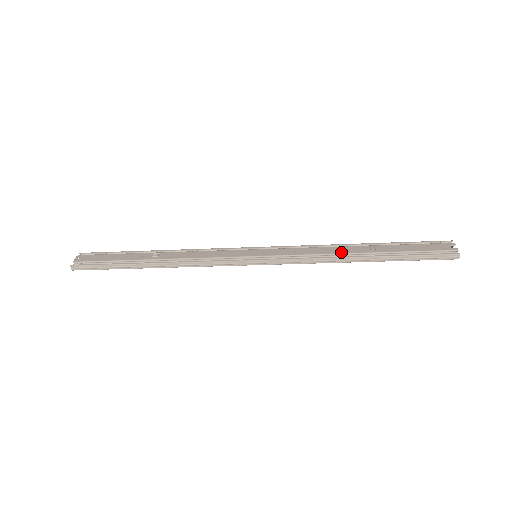
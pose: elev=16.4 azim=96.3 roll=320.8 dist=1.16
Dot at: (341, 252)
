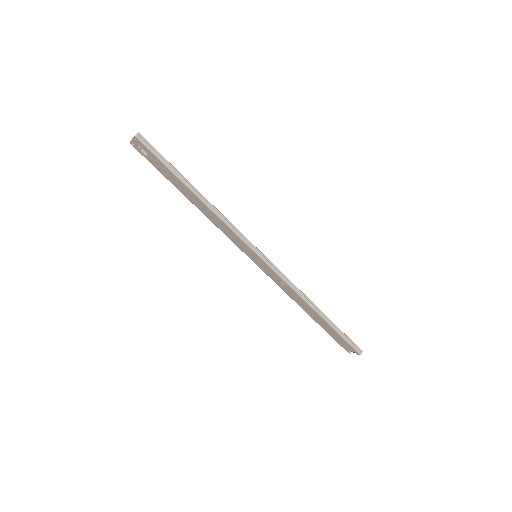
Dot at: occluded
